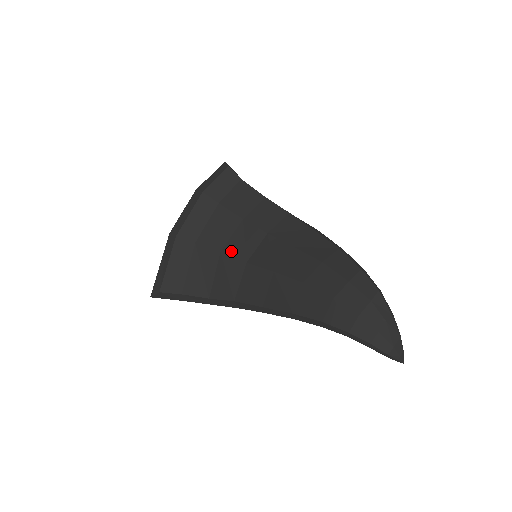
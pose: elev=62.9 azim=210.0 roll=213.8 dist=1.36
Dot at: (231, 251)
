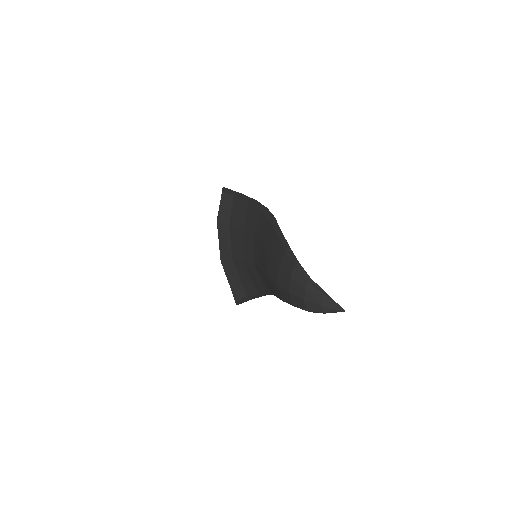
Dot at: (246, 258)
